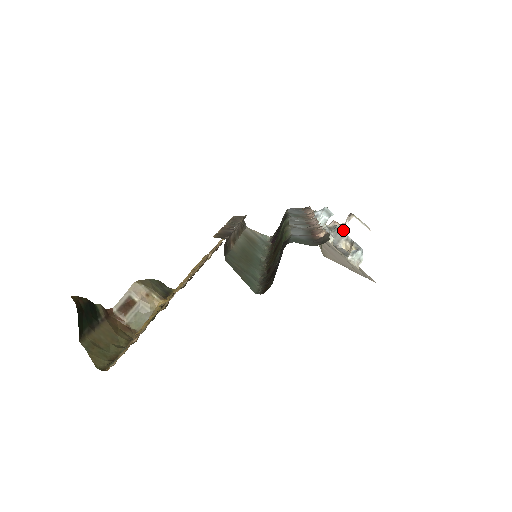
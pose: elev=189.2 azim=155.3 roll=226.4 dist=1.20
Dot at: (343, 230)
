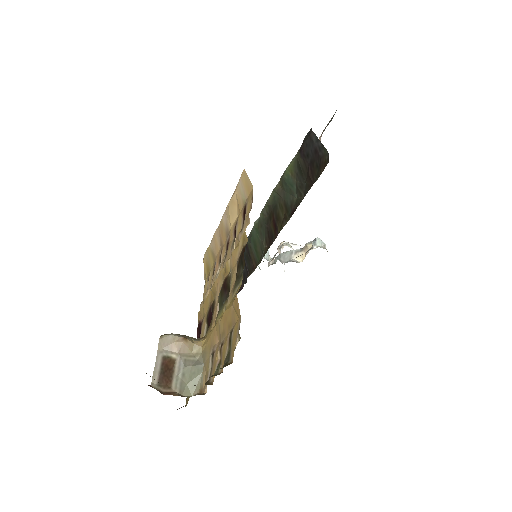
Dot at: occluded
